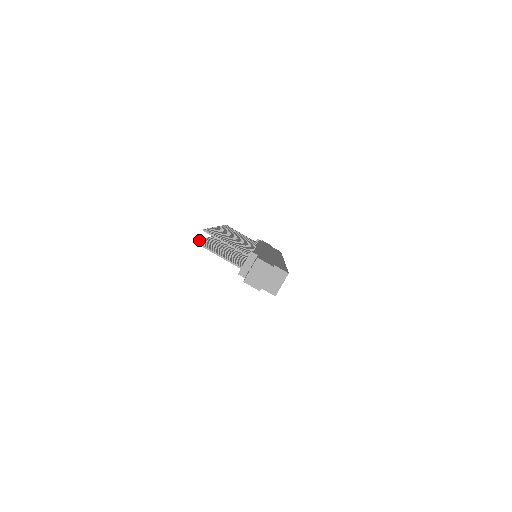
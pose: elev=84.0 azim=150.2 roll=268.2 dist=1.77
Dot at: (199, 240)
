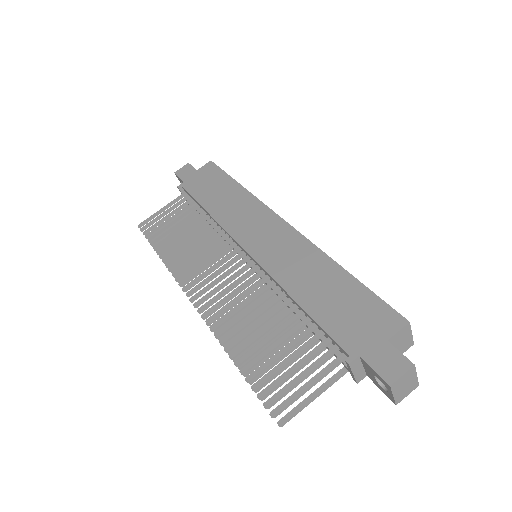
Dot at: occluded
